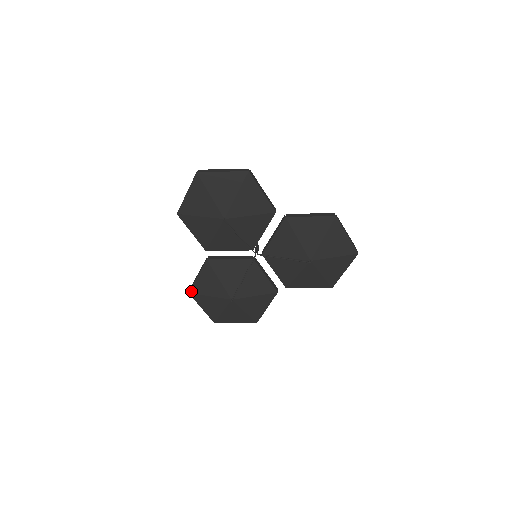
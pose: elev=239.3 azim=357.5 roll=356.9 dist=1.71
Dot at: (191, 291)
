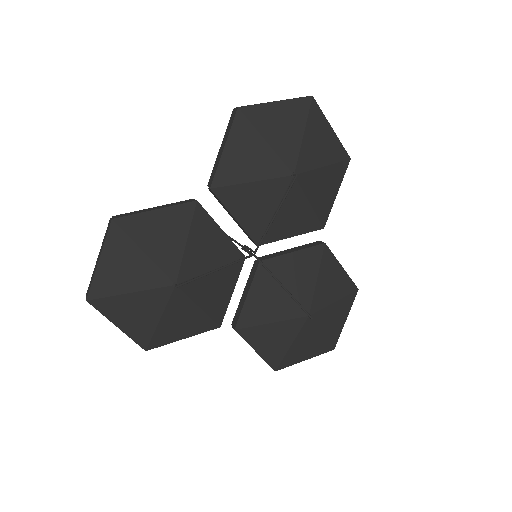
Dot at: (120, 220)
